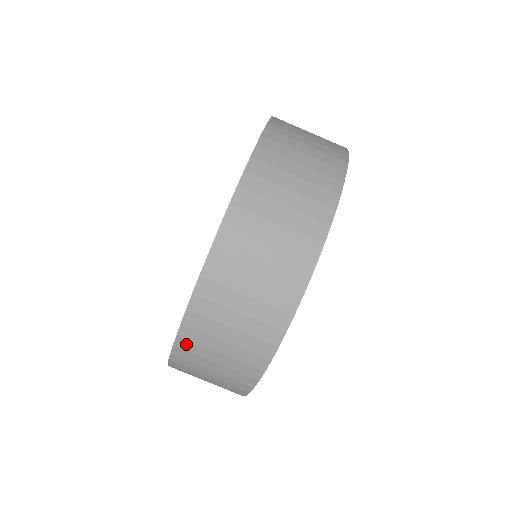
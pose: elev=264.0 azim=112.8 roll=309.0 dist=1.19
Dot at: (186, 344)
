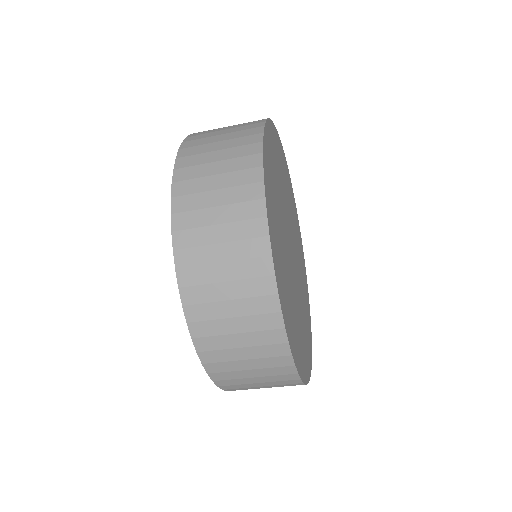
Dot at: (234, 389)
